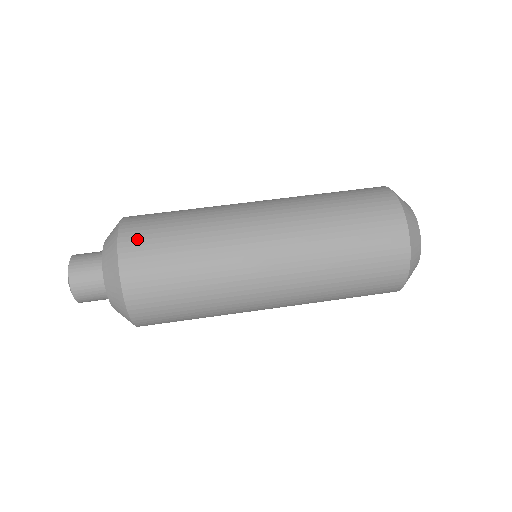
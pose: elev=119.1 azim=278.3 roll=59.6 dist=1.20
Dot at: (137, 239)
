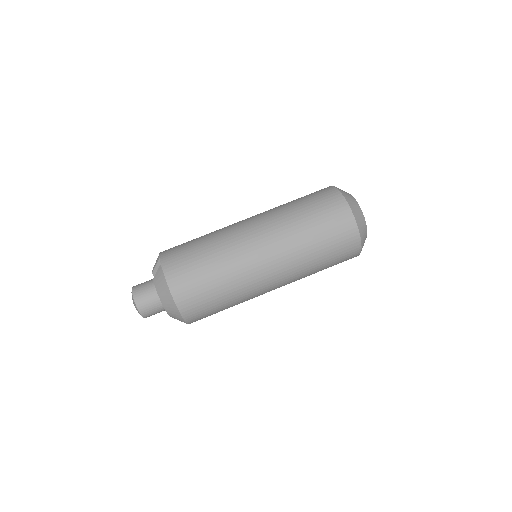
Dot at: (184, 291)
